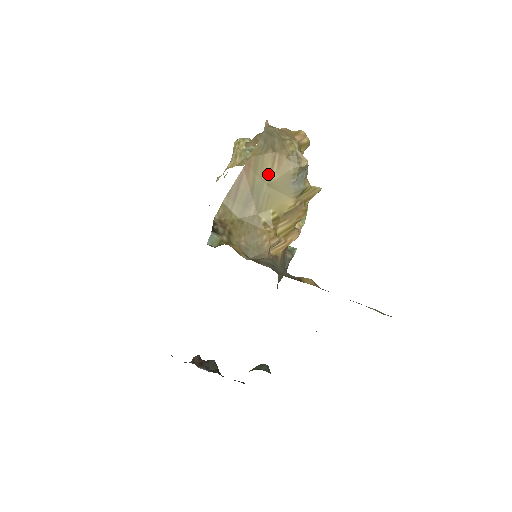
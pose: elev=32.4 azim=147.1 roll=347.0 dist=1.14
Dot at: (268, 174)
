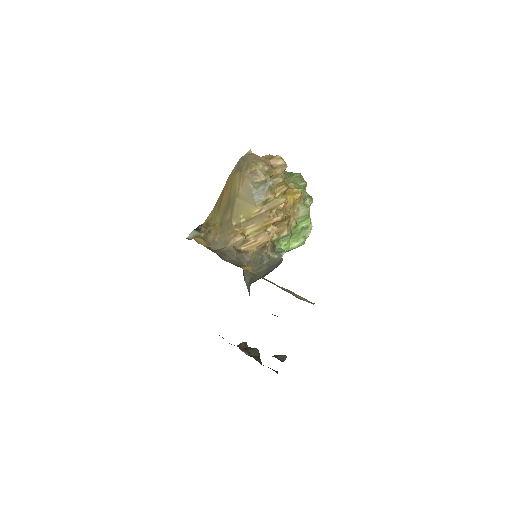
Dot at: (237, 189)
